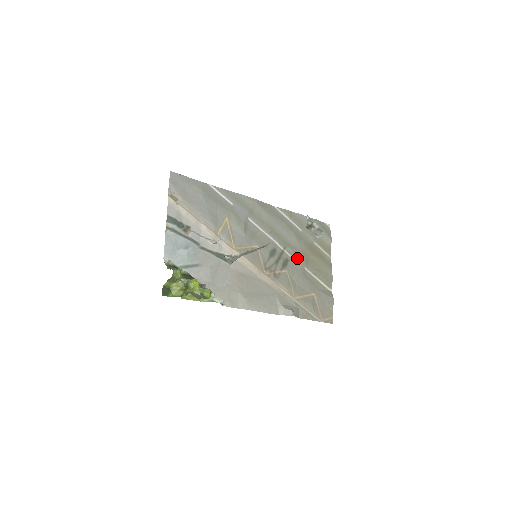
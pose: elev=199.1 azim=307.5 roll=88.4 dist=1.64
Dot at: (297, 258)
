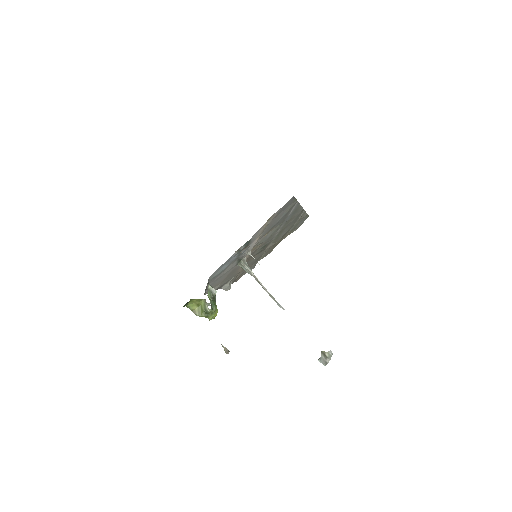
Dot at: (270, 246)
